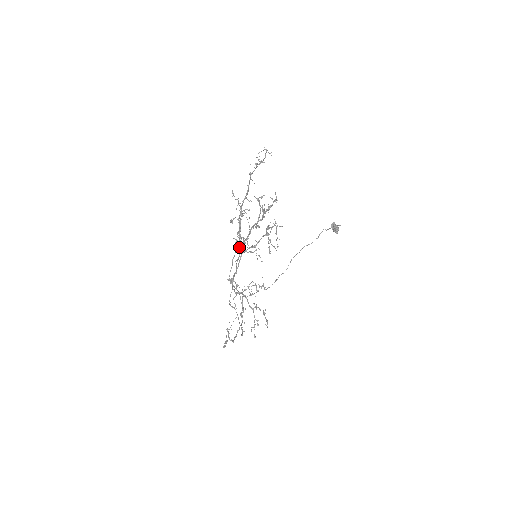
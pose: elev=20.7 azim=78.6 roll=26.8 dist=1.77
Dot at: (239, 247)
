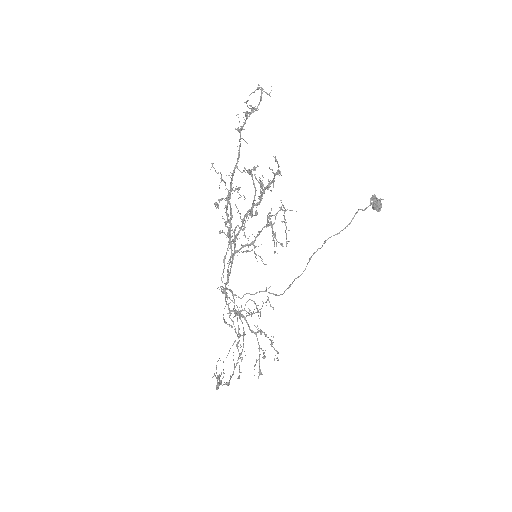
Dot at: (230, 243)
